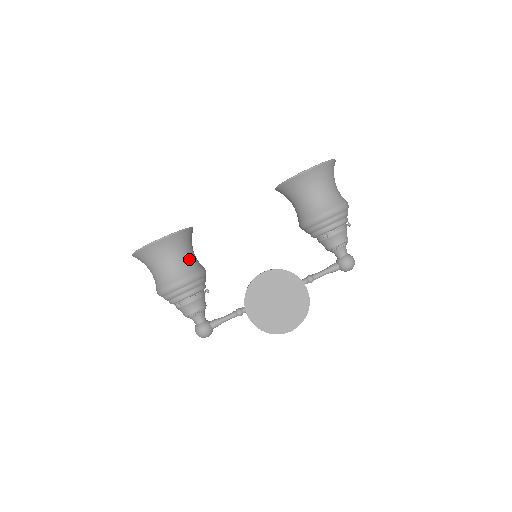
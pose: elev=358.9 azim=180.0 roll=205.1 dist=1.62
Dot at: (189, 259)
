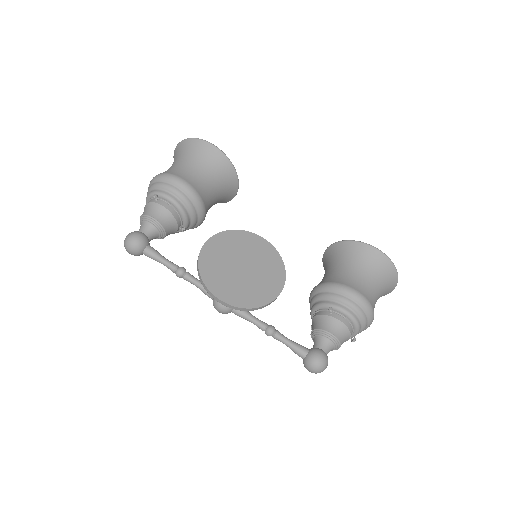
Dot at: (210, 191)
